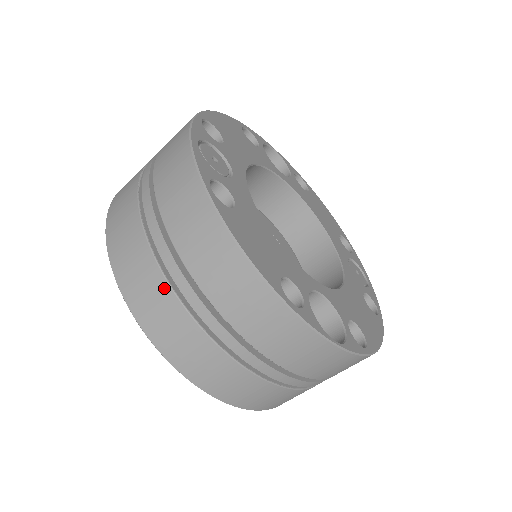
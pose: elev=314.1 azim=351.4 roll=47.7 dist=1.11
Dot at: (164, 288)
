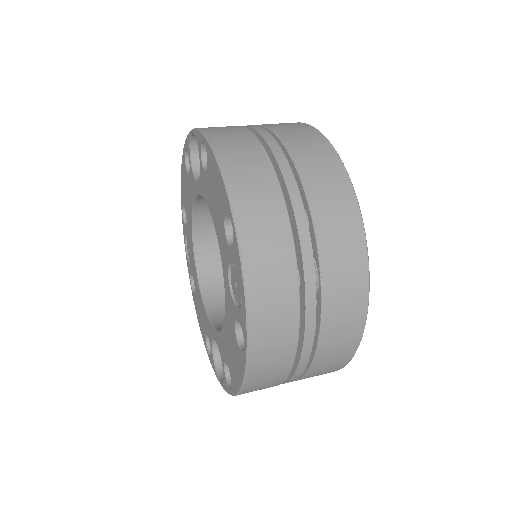
Dot at: (260, 152)
